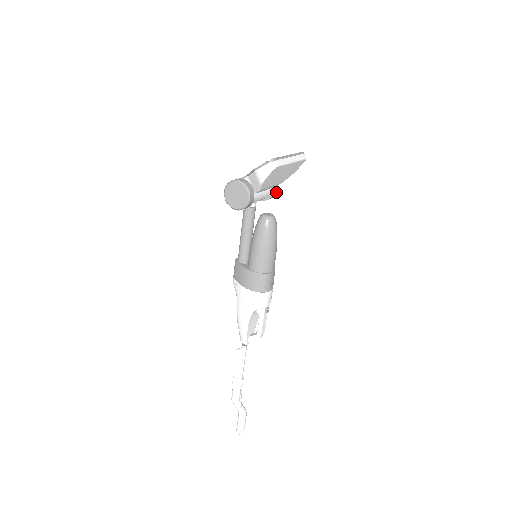
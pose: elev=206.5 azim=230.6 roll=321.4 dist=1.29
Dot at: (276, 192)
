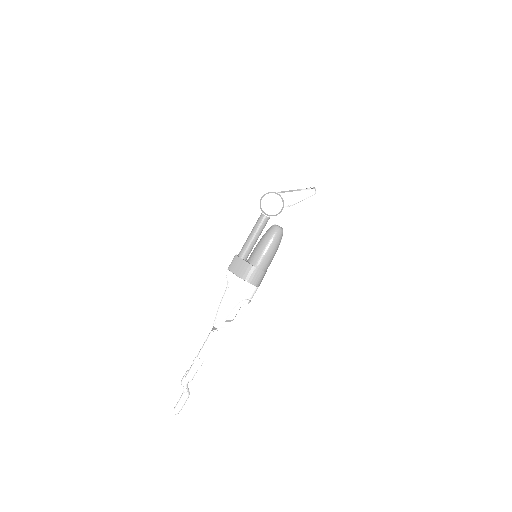
Dot at: occluded
